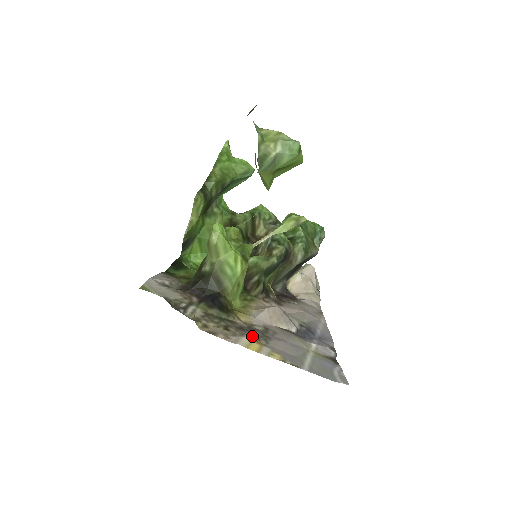
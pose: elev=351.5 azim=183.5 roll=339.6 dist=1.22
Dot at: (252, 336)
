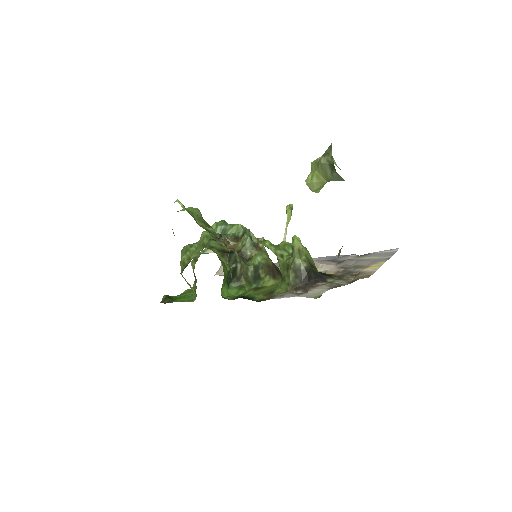
Dot at: (359, 269)
